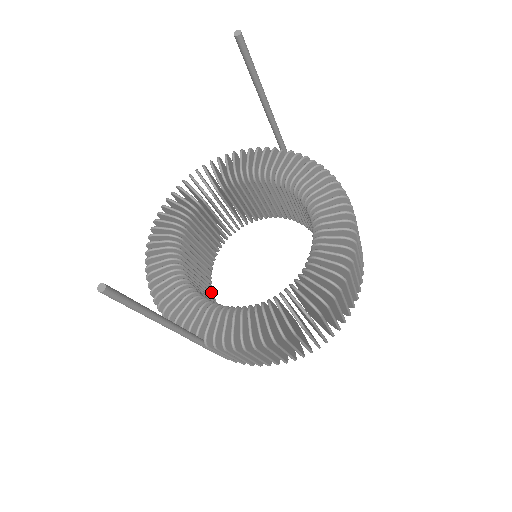
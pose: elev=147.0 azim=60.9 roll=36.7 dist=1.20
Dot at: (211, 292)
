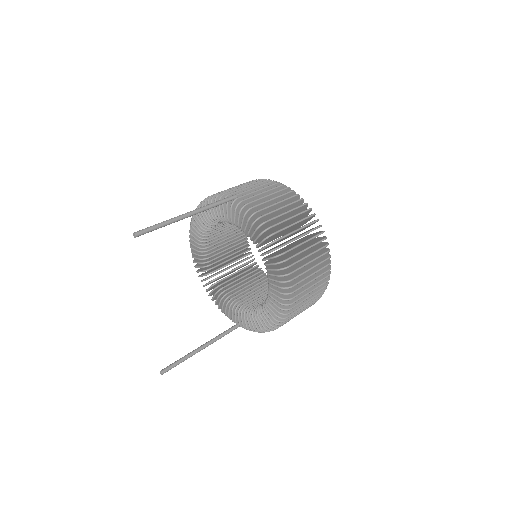
Dot at: (251, 265)
